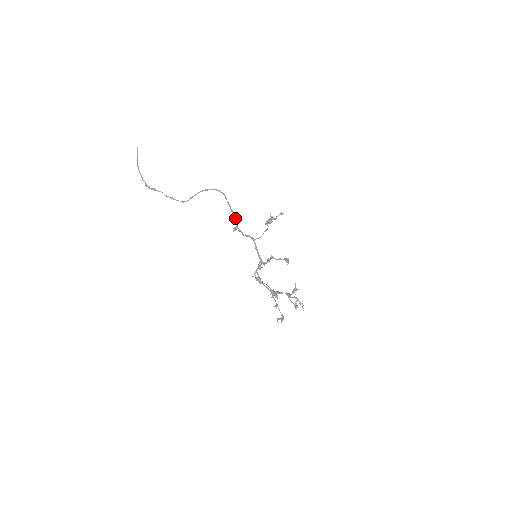
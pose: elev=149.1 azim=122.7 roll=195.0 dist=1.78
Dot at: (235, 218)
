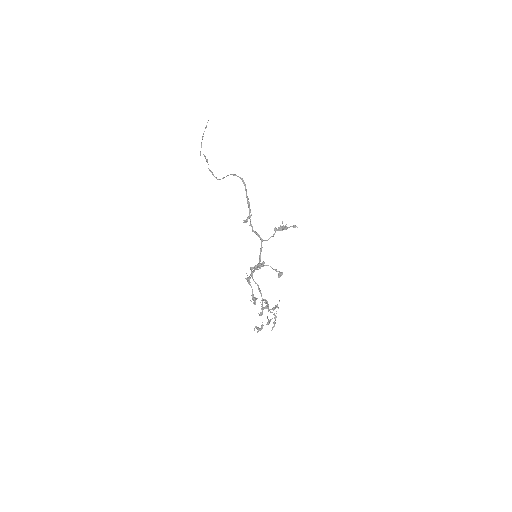
Dot at: (250, 211)
